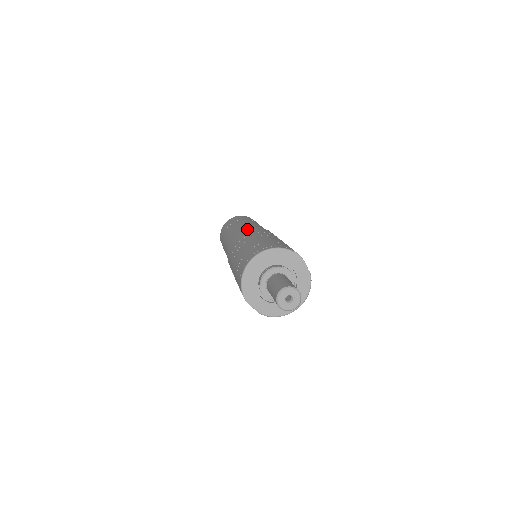
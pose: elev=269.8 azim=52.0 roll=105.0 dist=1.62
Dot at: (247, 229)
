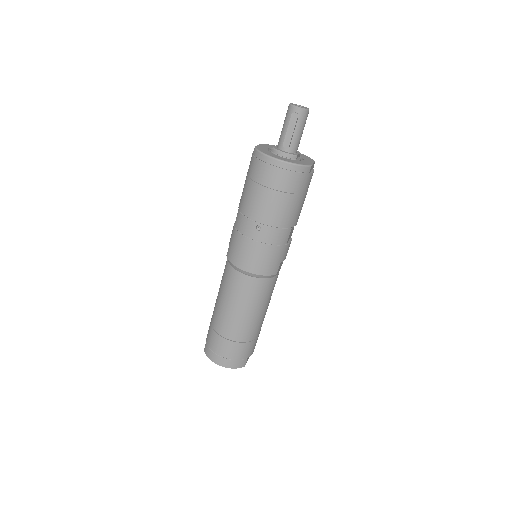
Dot at: occluded
